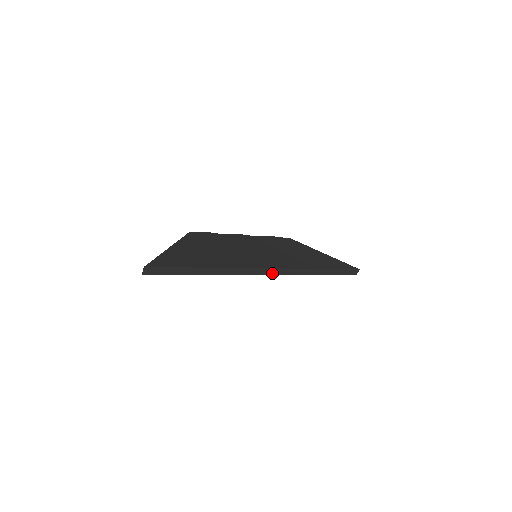
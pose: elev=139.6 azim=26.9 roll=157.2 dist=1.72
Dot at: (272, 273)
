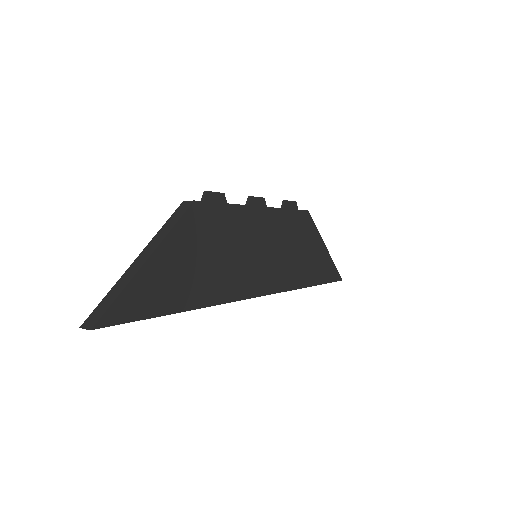
Dot at: occluded
